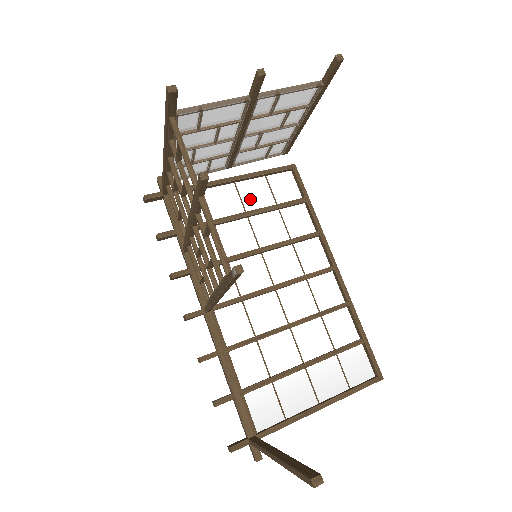
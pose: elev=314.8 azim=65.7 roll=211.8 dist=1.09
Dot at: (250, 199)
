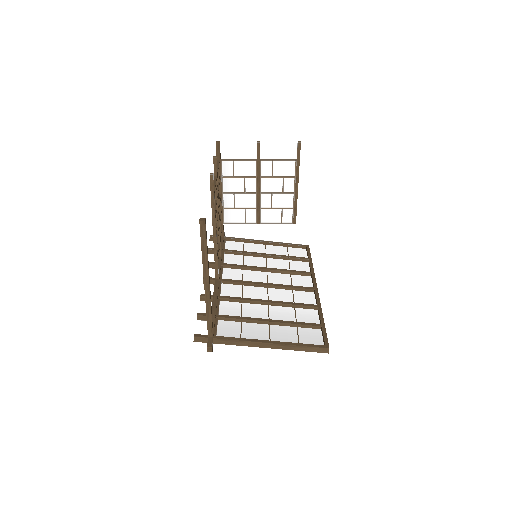
Dot at: (272, 252)
